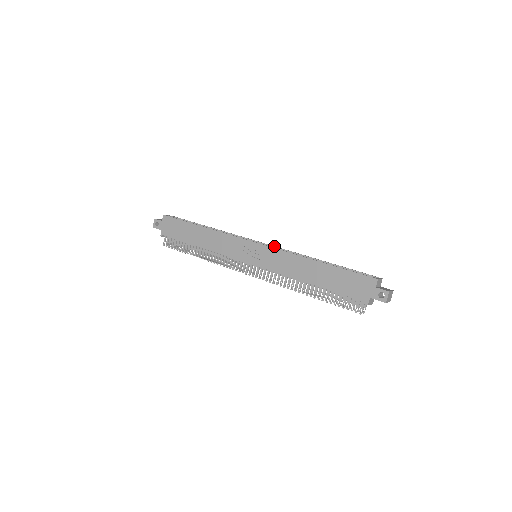
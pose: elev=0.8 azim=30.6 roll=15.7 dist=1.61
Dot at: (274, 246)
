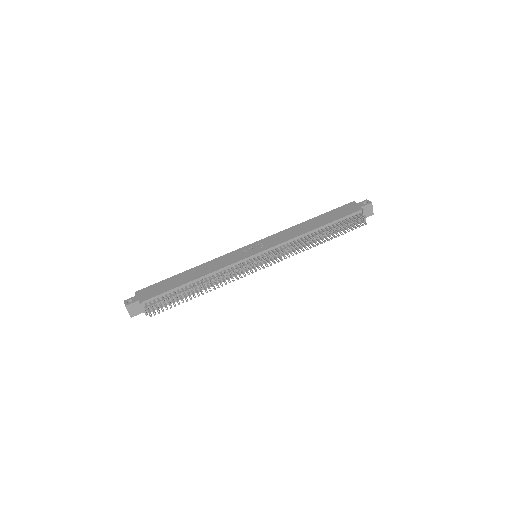
Dot at: occluded
